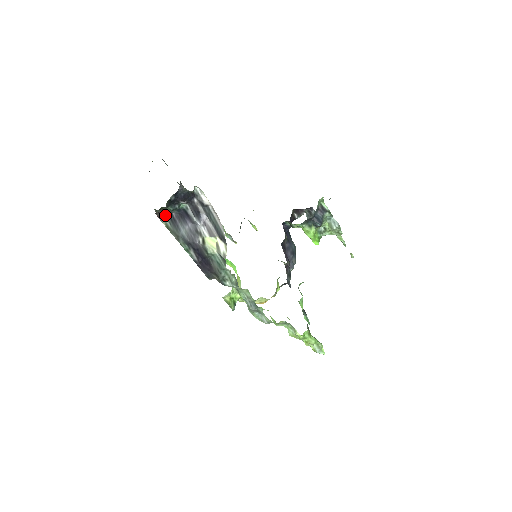
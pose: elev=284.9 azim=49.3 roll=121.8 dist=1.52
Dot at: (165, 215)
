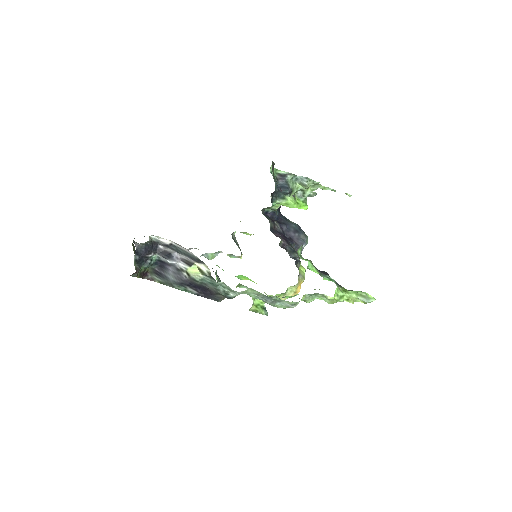
Dot at: (152, 275)
